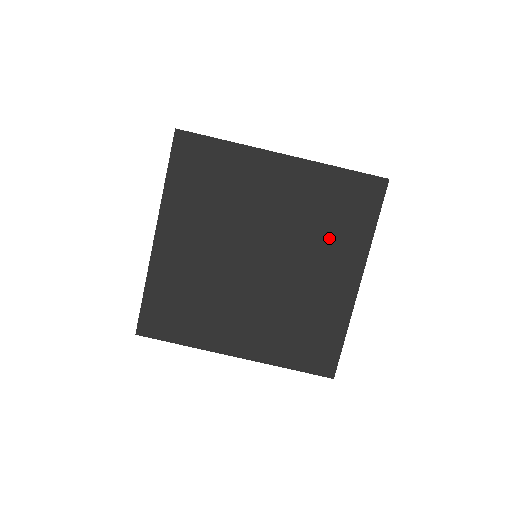
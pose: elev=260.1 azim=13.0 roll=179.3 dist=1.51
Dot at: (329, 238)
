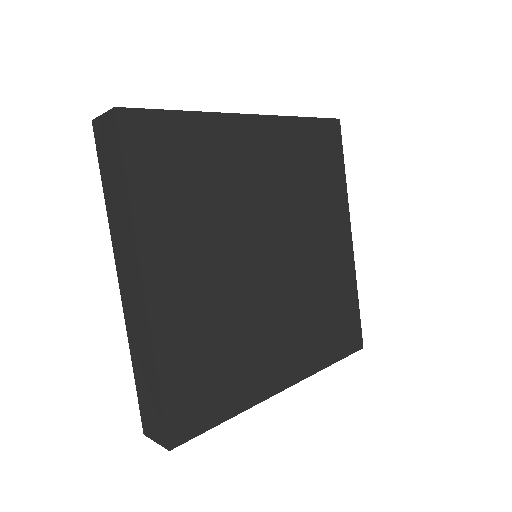
Dot at: (318, 201)
